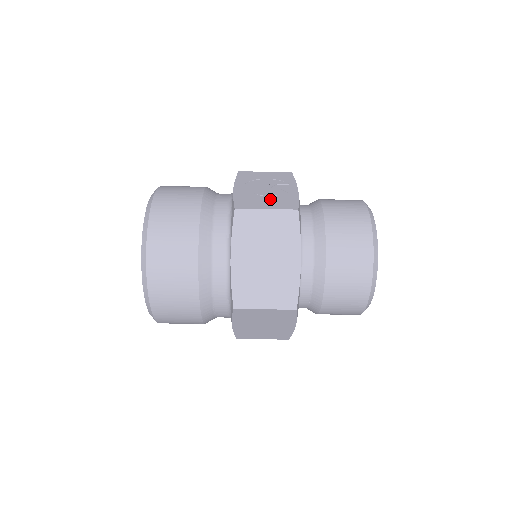
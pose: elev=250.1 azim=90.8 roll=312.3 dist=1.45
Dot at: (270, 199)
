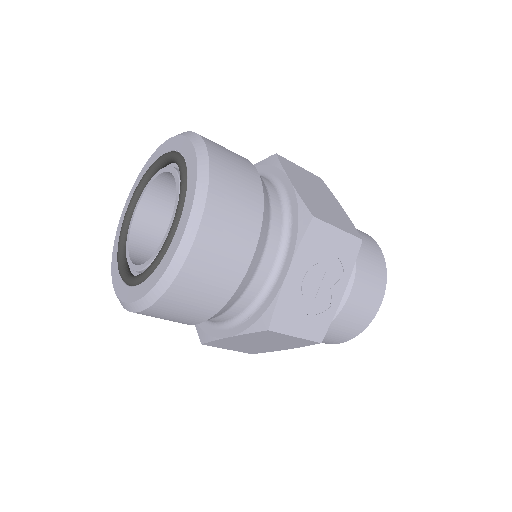
Dot at: (309, 312)
